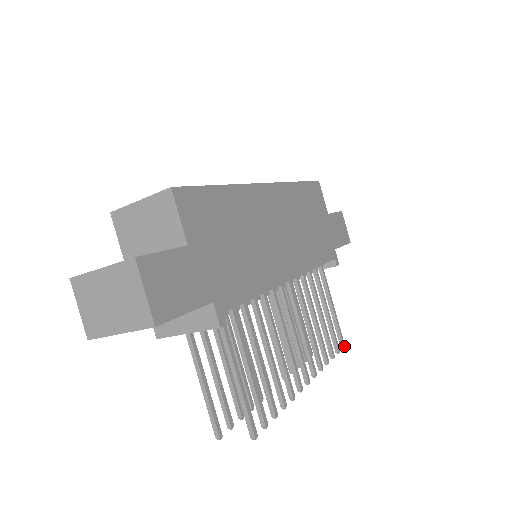
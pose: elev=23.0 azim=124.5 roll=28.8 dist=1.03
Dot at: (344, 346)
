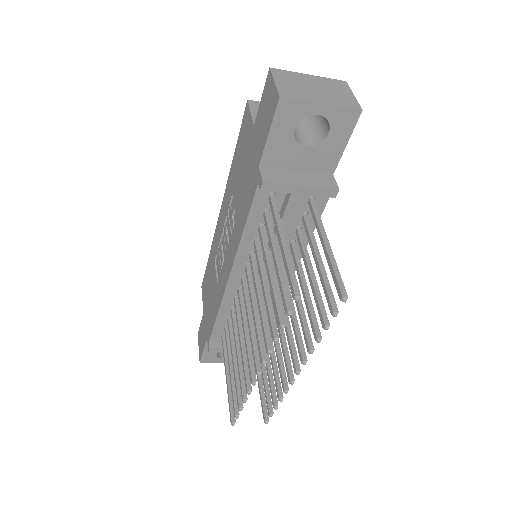
Dot at: (268, 421)
